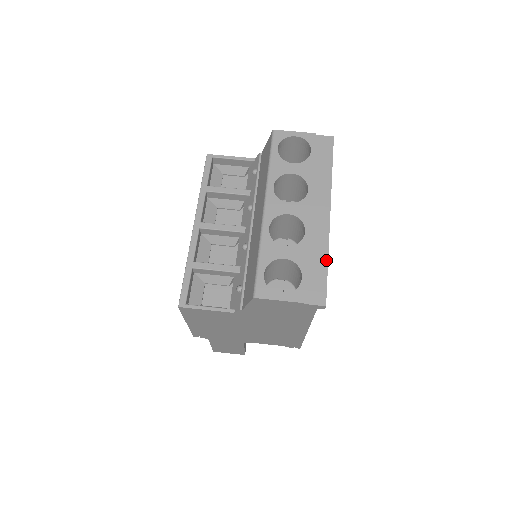
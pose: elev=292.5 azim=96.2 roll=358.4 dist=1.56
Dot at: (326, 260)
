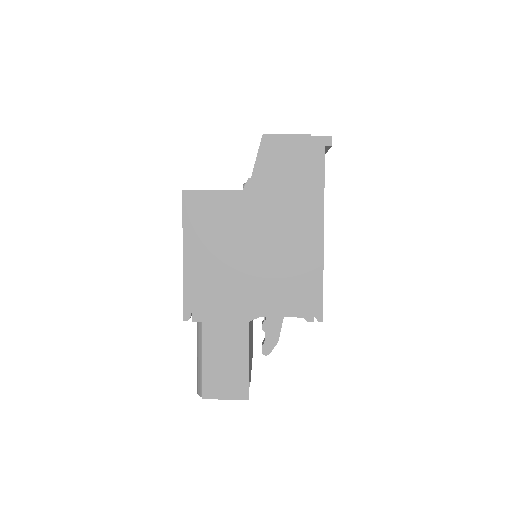
Dot at: occluded
